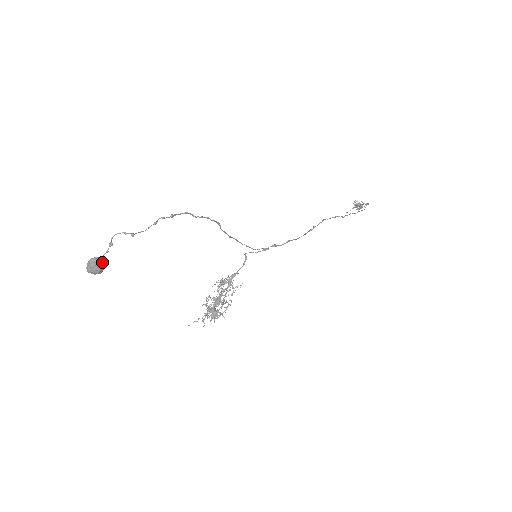
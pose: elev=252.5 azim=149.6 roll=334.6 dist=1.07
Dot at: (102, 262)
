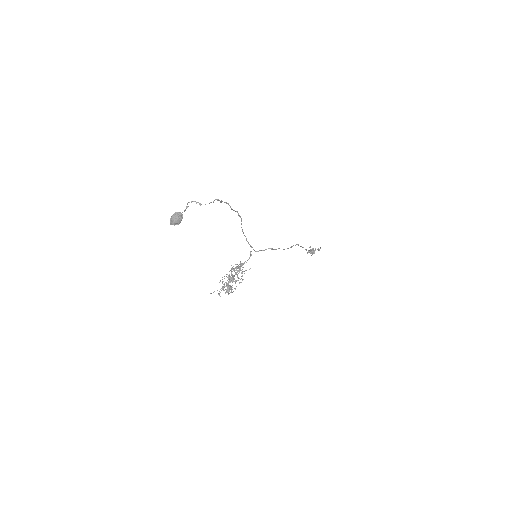
Dot at: (182, 216)
